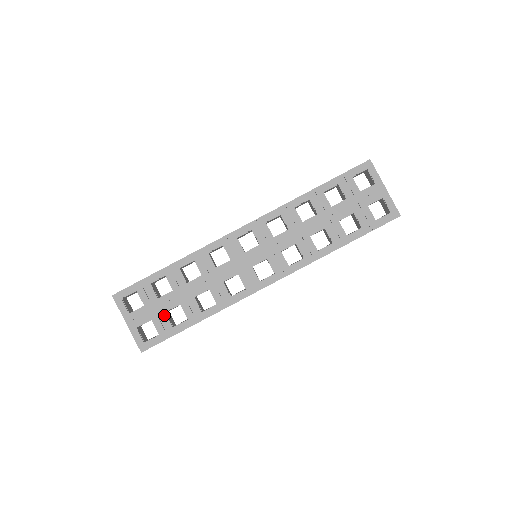
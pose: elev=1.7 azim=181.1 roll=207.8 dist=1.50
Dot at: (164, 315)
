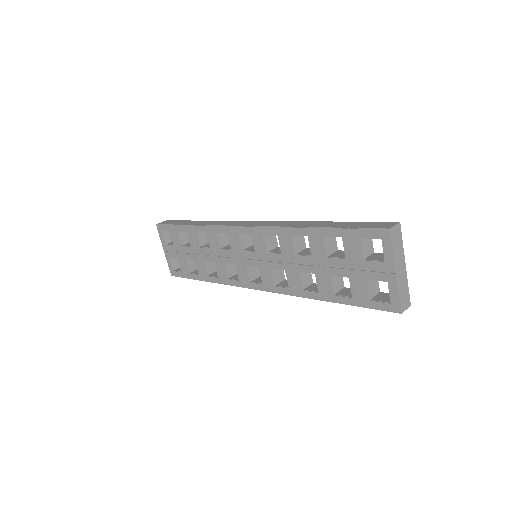
Dot at: (185, 261)
